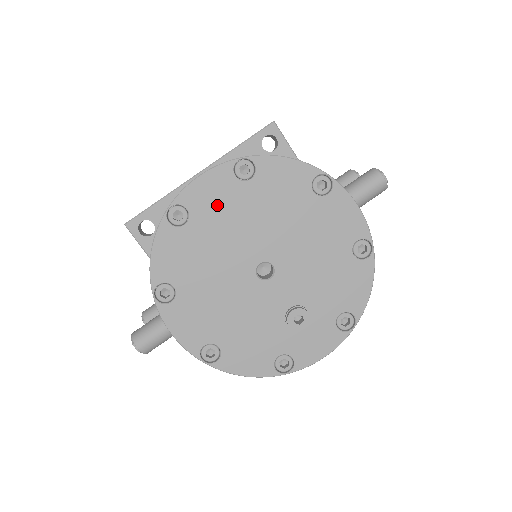
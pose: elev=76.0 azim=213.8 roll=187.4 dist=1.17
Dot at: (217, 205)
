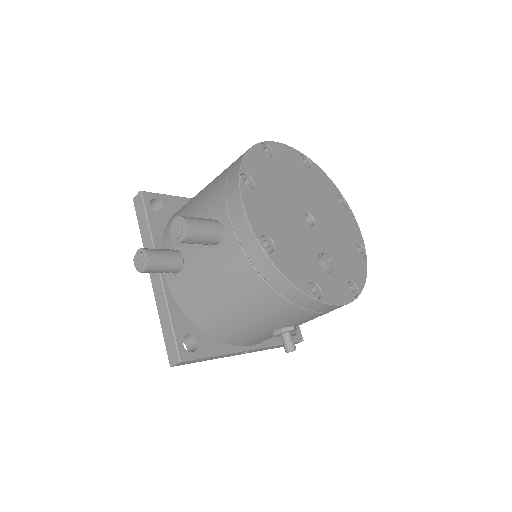
Dot at: (289, 164)
